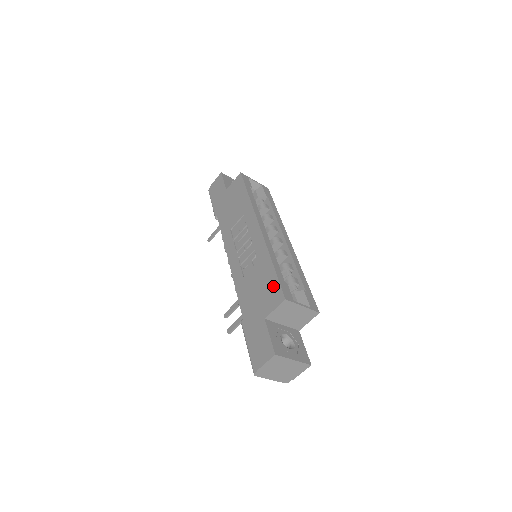
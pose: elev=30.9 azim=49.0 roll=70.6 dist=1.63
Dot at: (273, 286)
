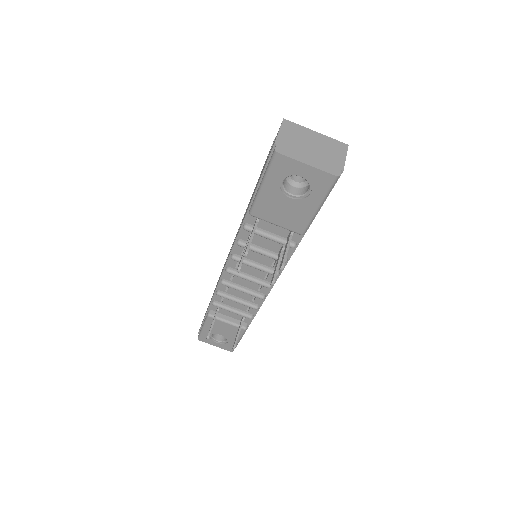
Dot at: occluded
